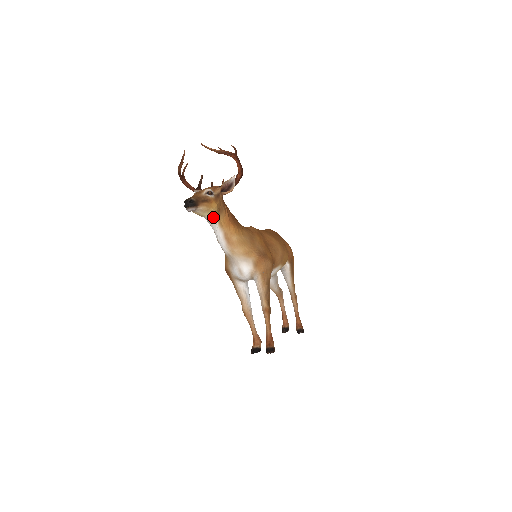
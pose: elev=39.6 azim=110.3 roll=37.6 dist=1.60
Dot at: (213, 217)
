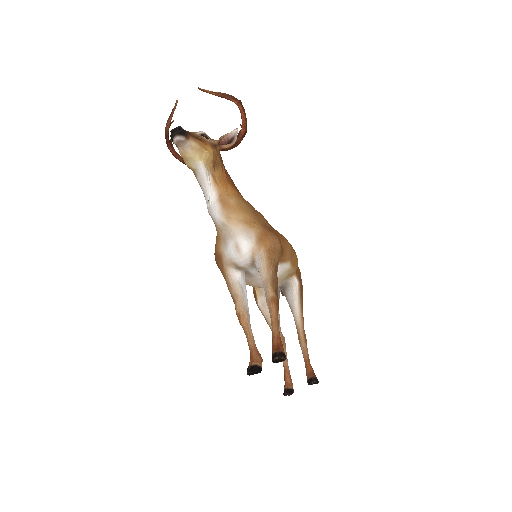
Dot at: (206, 167)
